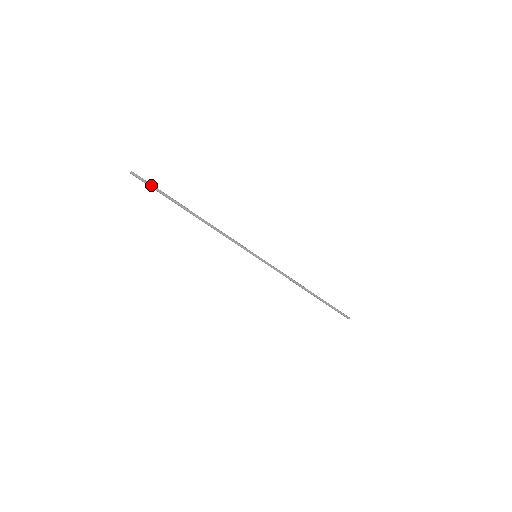
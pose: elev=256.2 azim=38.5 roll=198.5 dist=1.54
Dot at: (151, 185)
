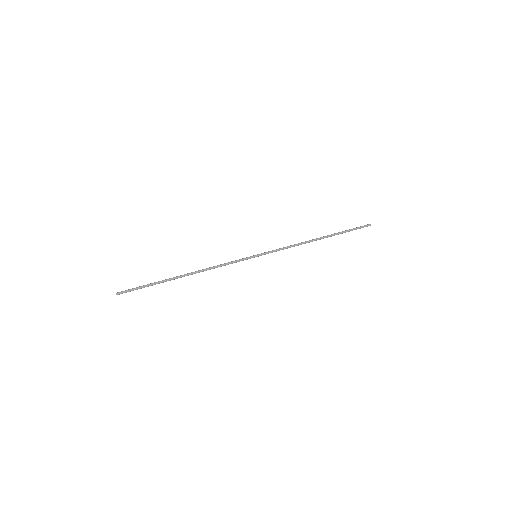
Dot at: (137, 288)
